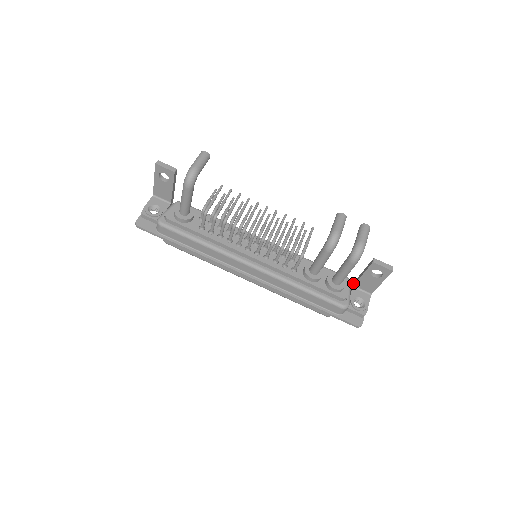
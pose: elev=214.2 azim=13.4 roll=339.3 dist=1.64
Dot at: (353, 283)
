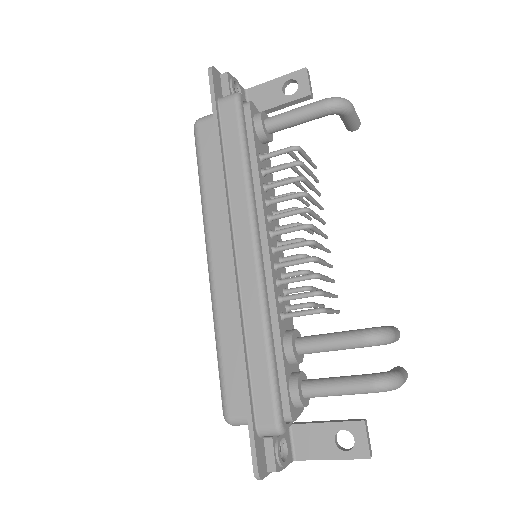
Dot at: occluded
